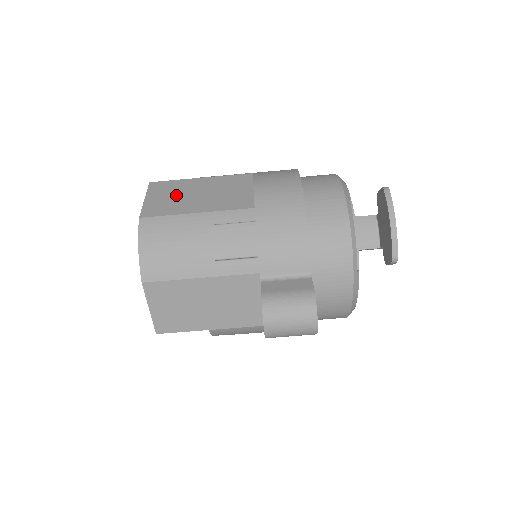
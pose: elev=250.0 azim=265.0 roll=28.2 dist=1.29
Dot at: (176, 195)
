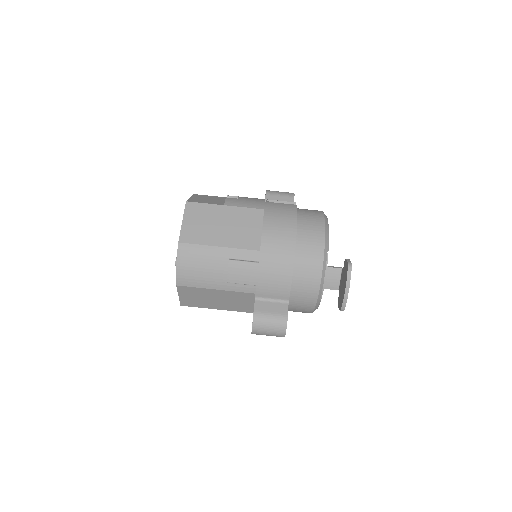
Dot at: (205, 222)
